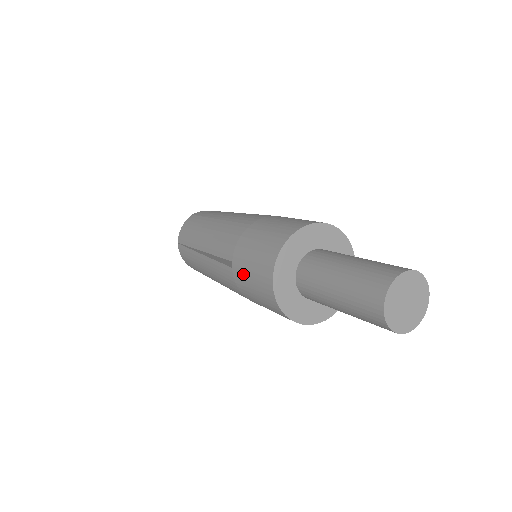
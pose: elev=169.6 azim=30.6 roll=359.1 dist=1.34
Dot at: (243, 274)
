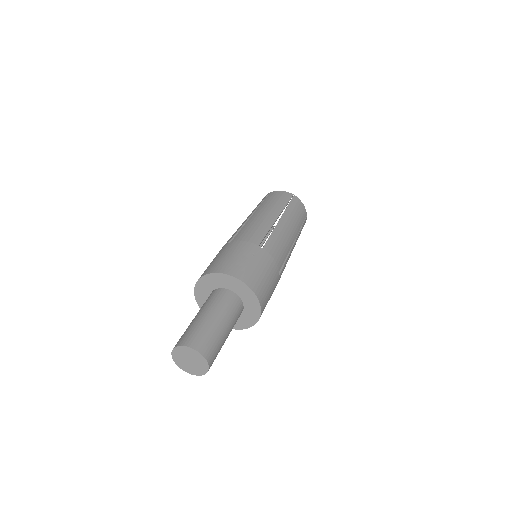
Dot at: occluded
